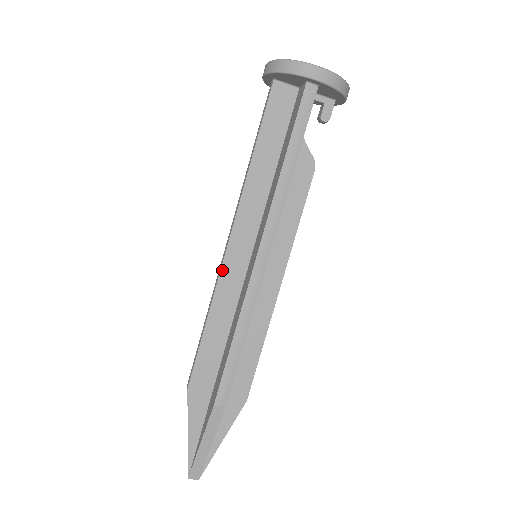
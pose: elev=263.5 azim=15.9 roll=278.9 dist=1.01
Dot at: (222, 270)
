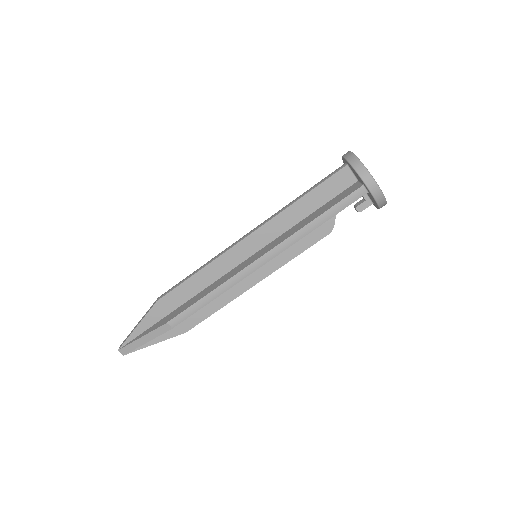
Dot at: (230, 250)
